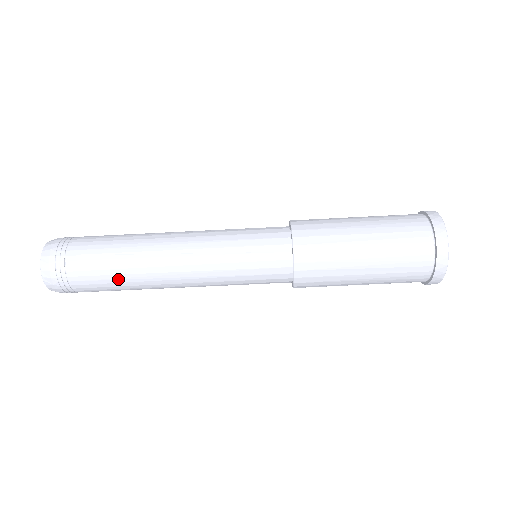
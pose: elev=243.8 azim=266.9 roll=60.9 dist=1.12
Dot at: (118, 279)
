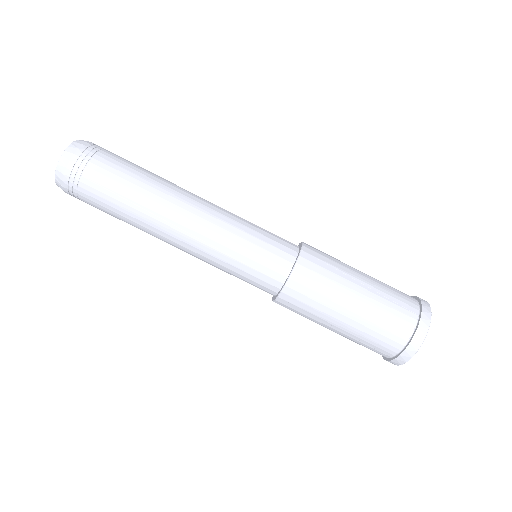
Dot at: (141, 177)
